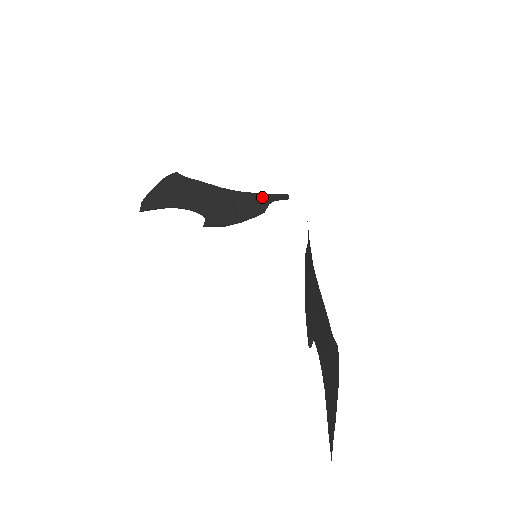
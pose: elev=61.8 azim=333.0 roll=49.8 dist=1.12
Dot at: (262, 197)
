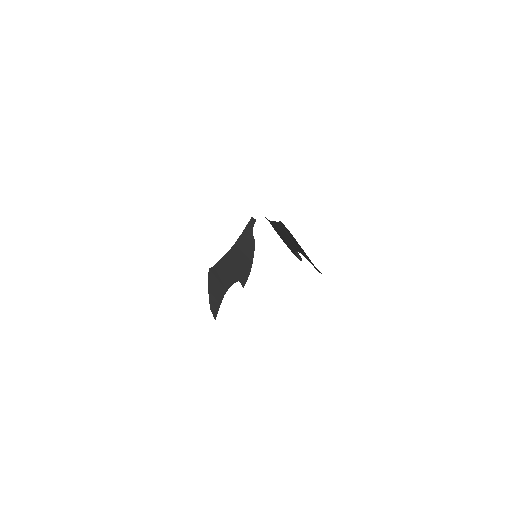
Dot at: (246, 233)
